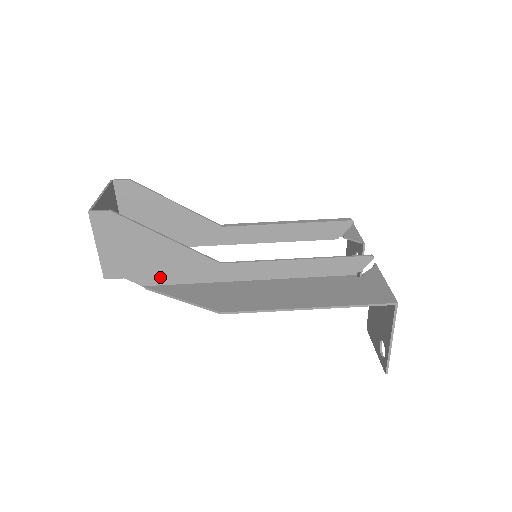
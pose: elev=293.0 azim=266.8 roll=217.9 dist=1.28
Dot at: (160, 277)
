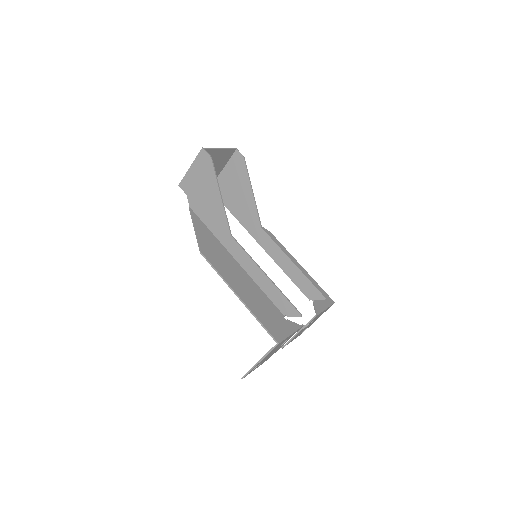
Dot at: (201, 211)
